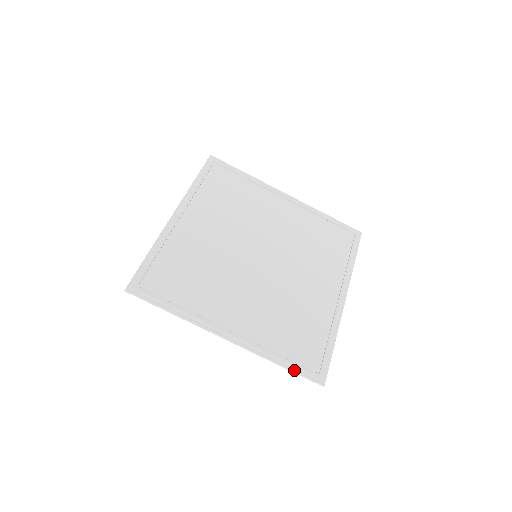
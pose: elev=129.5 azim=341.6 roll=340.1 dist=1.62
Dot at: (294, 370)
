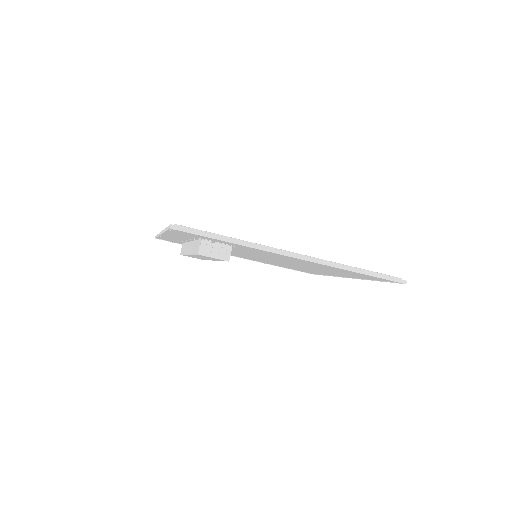
Dot at: (373, 272)
